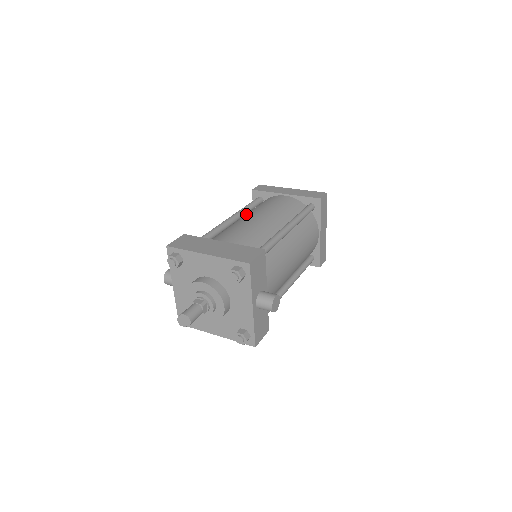
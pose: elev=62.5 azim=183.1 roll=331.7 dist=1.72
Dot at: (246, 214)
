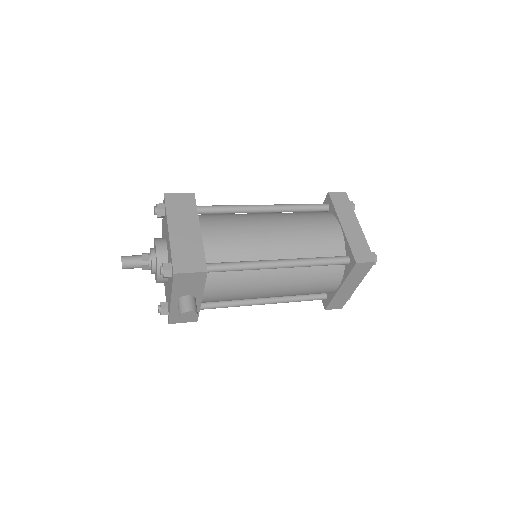
Dot at: (281, 214)
